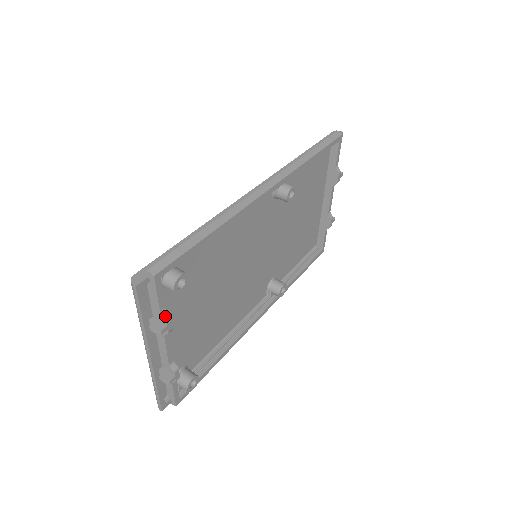
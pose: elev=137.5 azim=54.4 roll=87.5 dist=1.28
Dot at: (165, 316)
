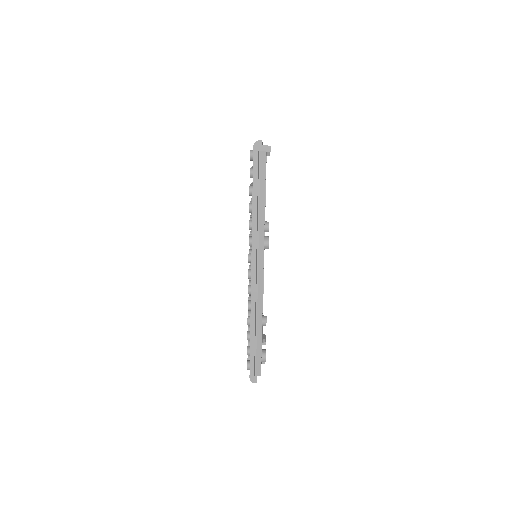
Dot at: occluded
